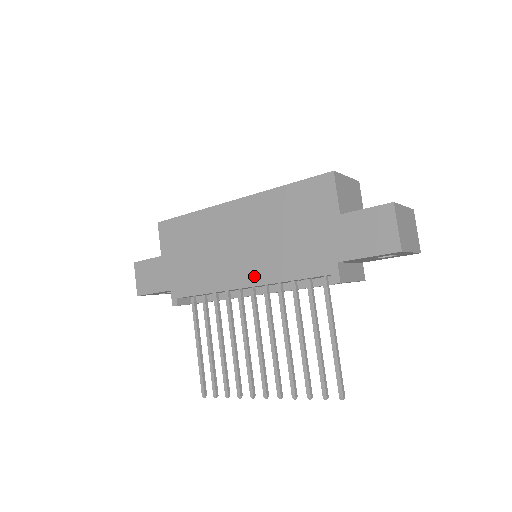
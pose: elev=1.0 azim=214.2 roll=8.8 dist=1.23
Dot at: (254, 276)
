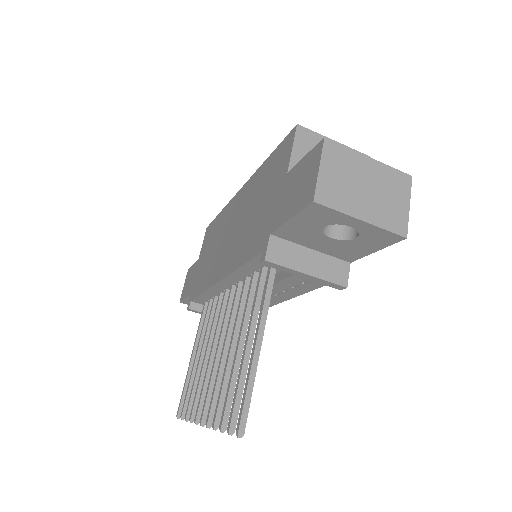
Dot at: (226, 267)
